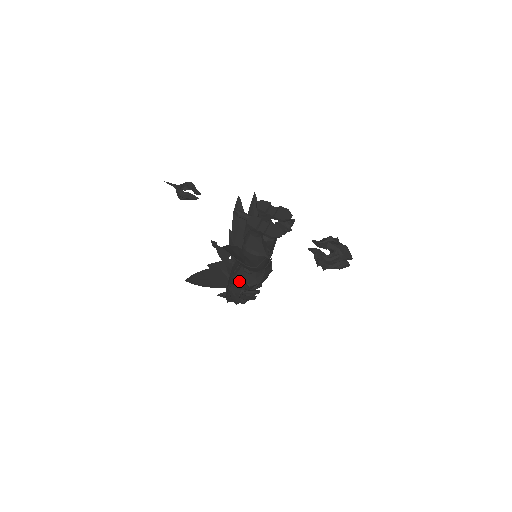
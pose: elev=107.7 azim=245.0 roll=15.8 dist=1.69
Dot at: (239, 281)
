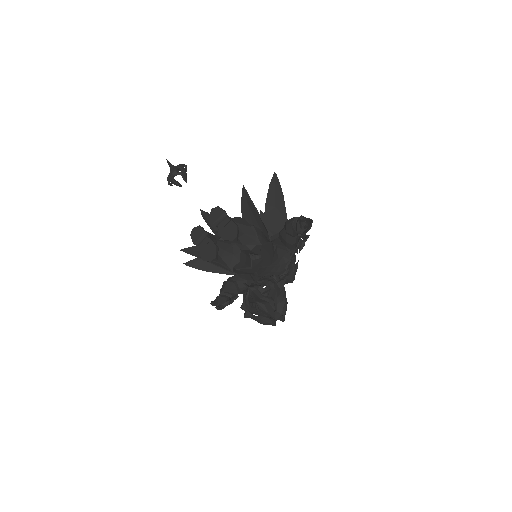
Dot at: (237, 278)
